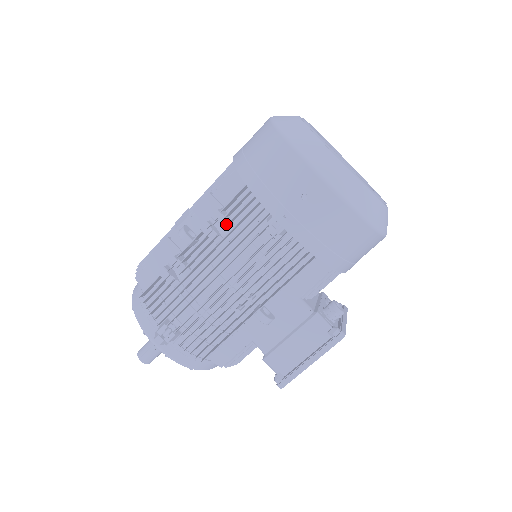
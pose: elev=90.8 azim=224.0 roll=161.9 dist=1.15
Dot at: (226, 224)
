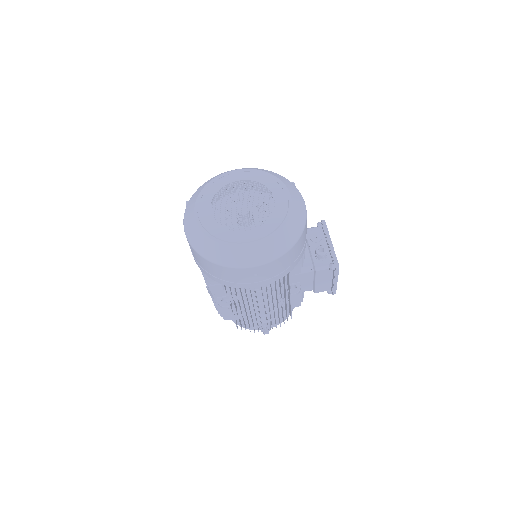
Dot at: occluded
